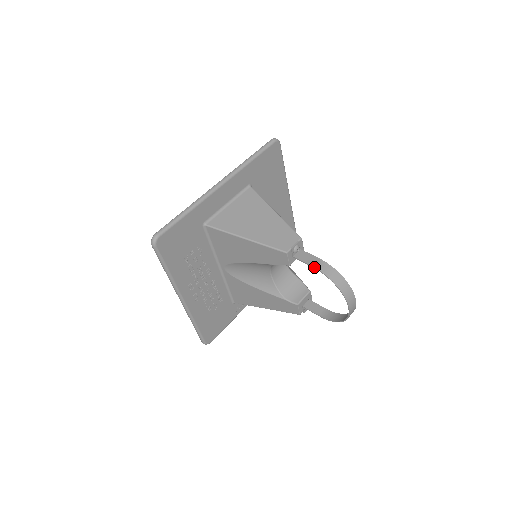
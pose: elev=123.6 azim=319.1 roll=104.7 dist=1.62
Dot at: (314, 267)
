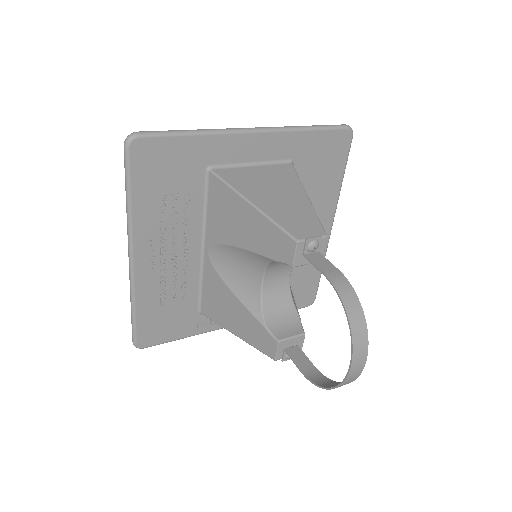
Dot at: (327, 276)
